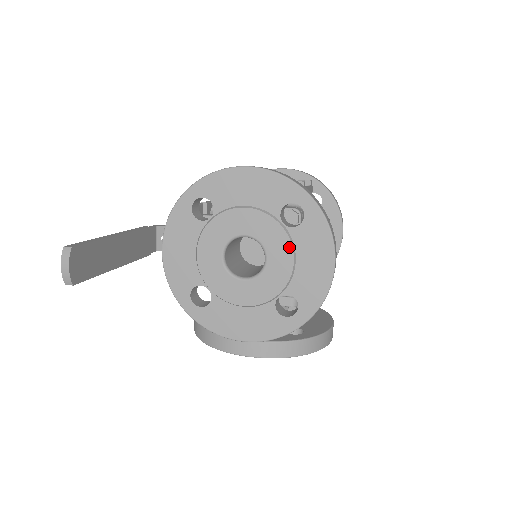
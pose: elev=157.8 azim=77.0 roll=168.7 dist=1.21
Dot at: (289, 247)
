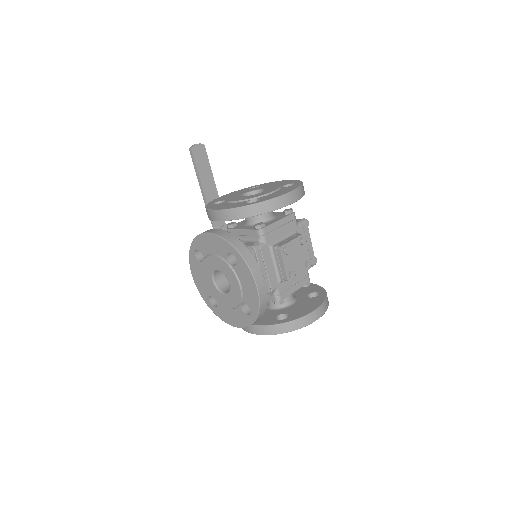
Dot at: (276, 189)
